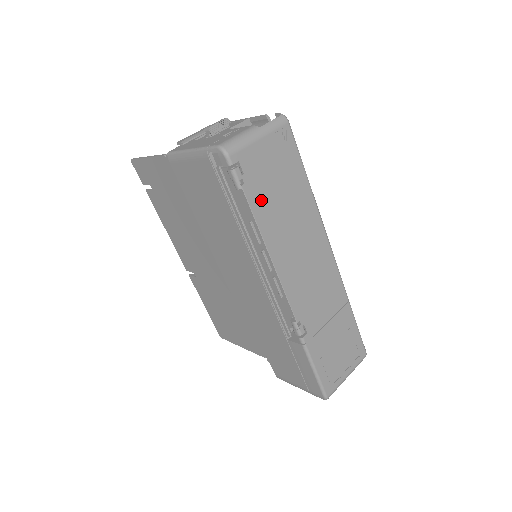
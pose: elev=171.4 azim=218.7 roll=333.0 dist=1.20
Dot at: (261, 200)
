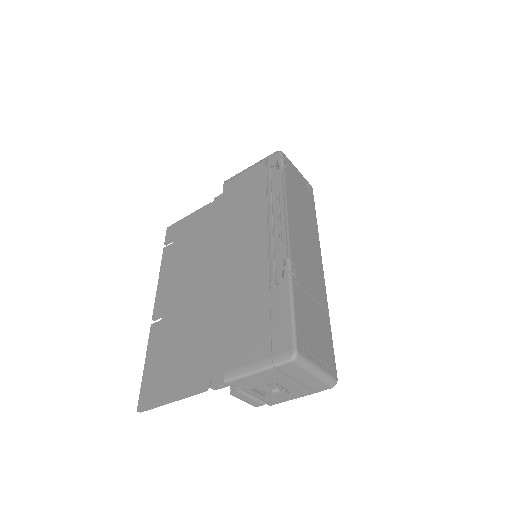
Dot at: (291, 184)
